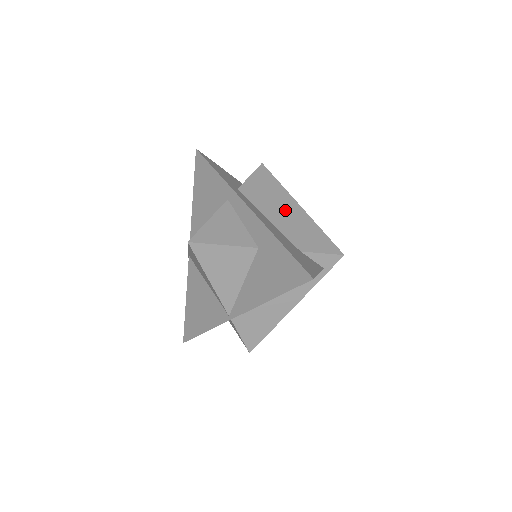
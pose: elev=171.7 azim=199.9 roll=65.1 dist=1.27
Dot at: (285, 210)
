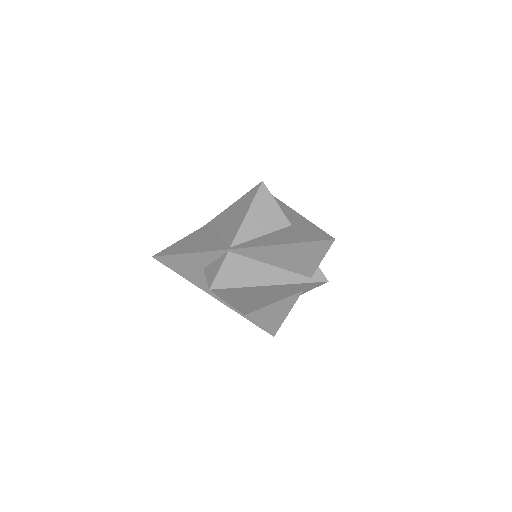
Dot at: occluded
